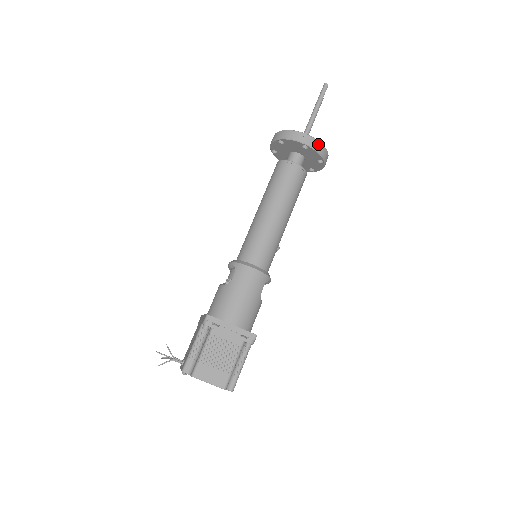
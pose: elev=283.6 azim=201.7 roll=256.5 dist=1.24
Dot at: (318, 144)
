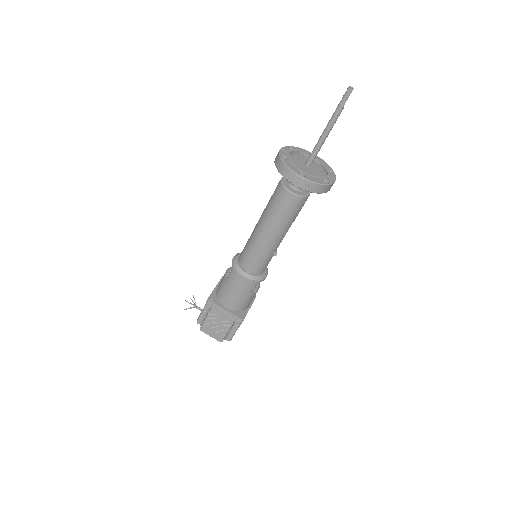
Dot at: (310, 184)
